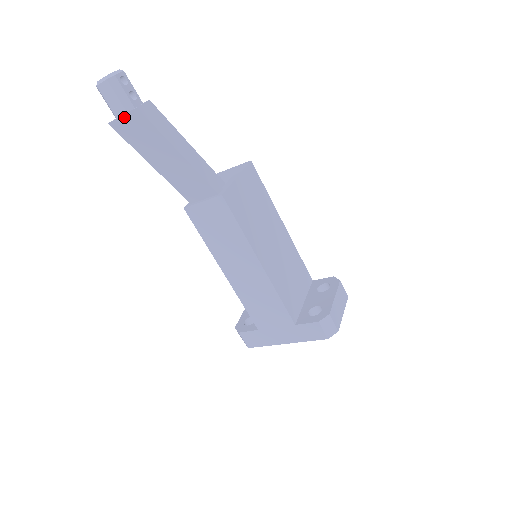
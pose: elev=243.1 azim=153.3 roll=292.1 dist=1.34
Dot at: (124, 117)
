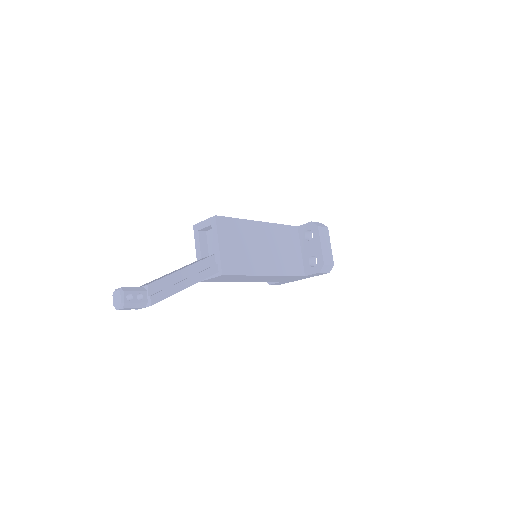
Dot at: (144, 307)
